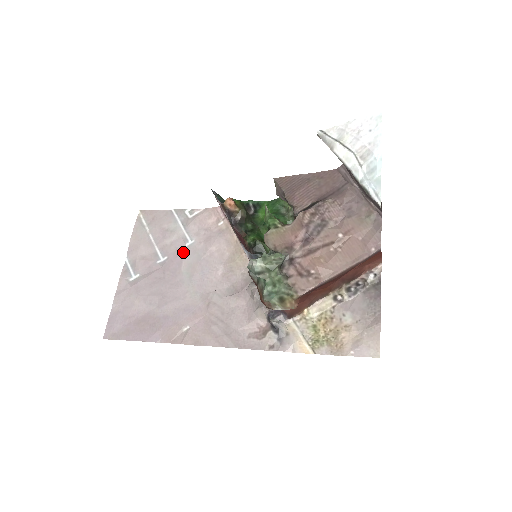
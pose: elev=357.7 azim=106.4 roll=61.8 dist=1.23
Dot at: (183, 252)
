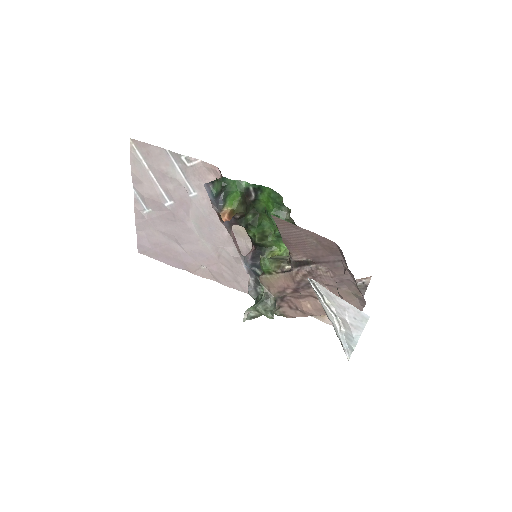
Dot at: (188, 202)
